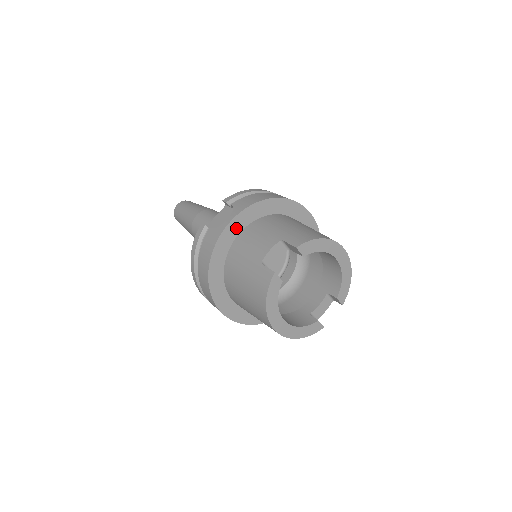
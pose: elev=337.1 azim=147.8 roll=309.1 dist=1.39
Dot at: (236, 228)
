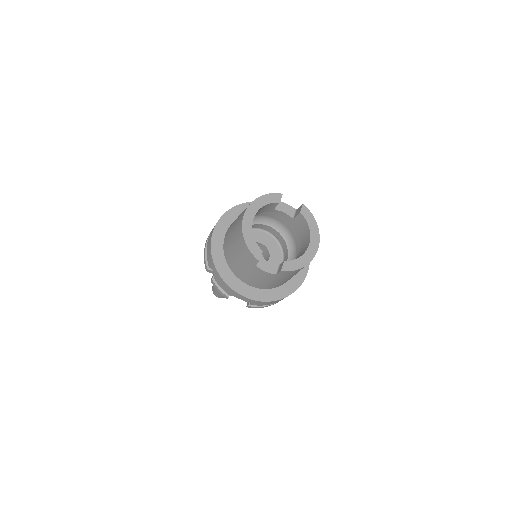
Dot at: occluded
